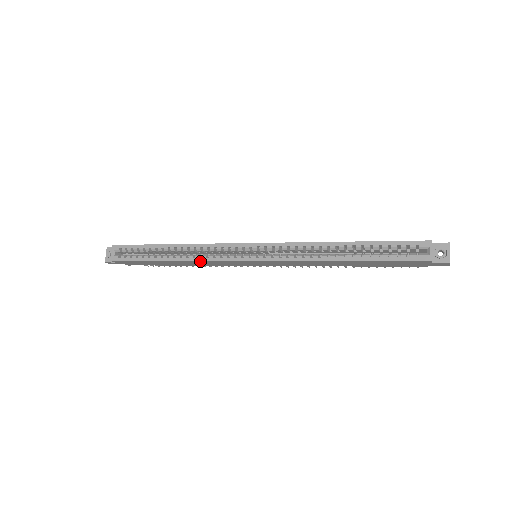
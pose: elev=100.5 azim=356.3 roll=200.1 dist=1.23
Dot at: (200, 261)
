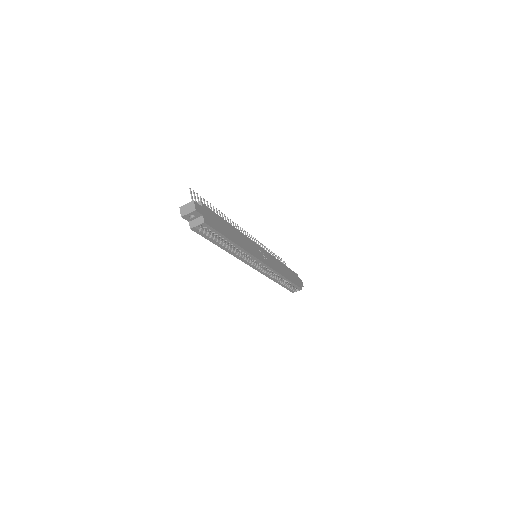
Dot at: (236, 256)
